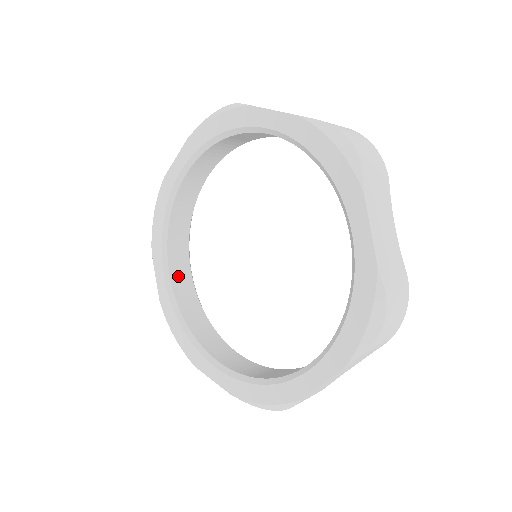
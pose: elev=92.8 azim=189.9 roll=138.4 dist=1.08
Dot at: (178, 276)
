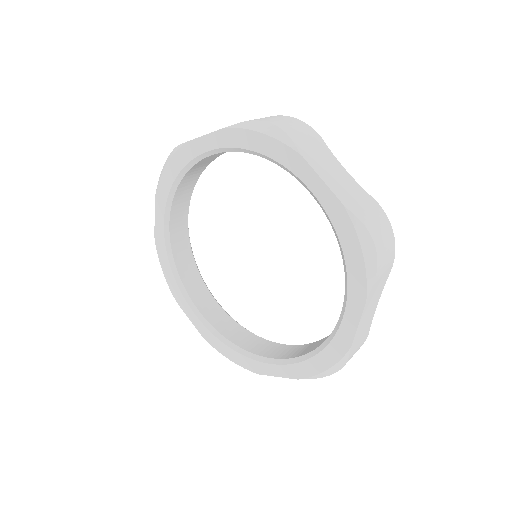
Dot at: (207, 309)
